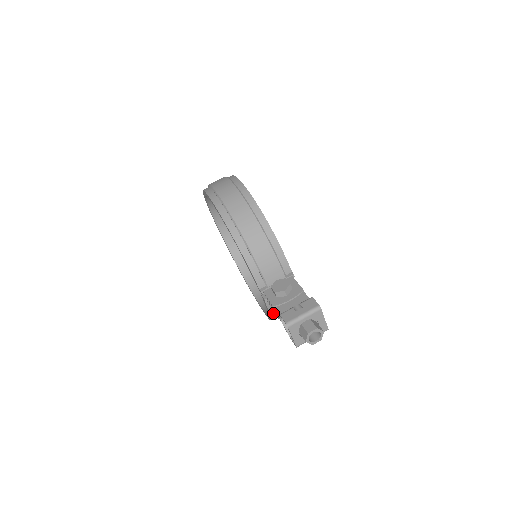
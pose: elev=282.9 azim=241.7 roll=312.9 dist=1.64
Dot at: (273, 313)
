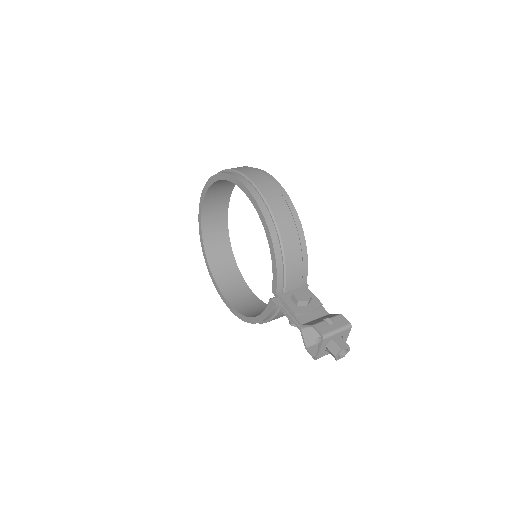
Dot at: (267, 318)
